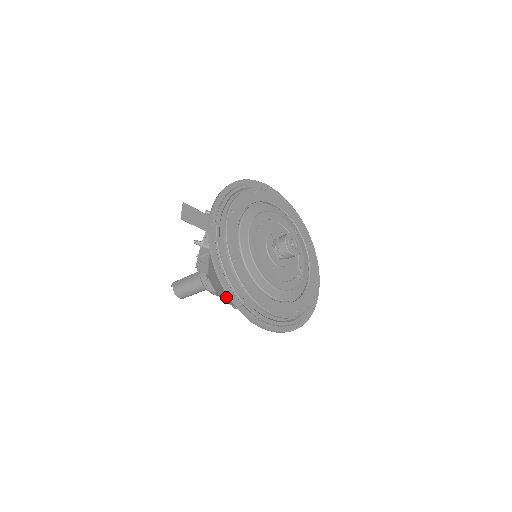
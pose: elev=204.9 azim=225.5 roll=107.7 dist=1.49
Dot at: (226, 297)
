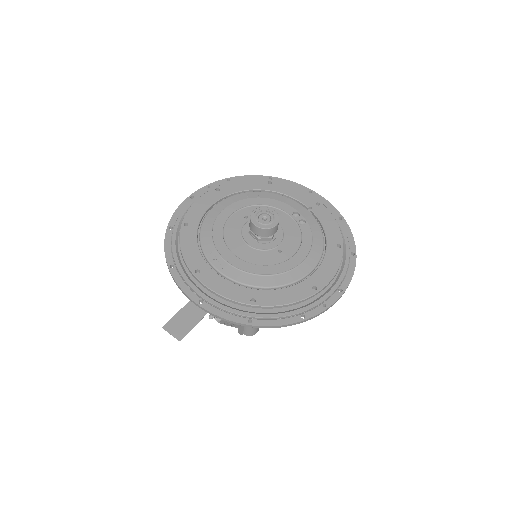
Dot at: occluded
